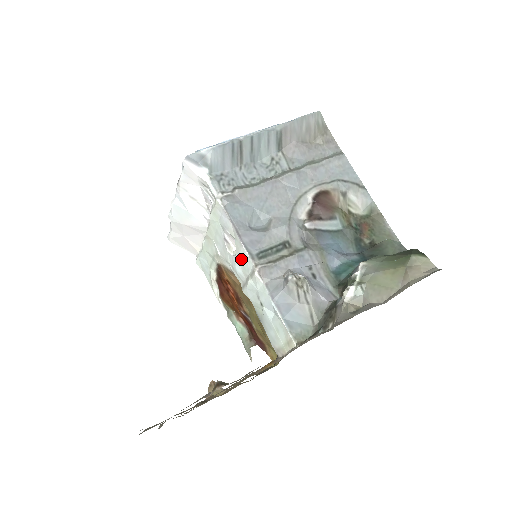
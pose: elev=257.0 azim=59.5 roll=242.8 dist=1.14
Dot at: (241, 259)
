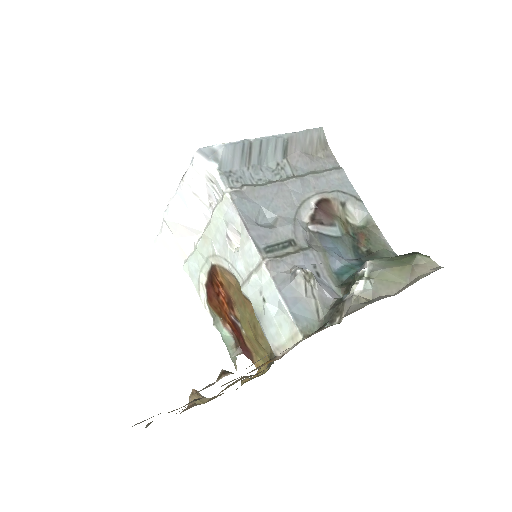
Dot at: (245, 254)
